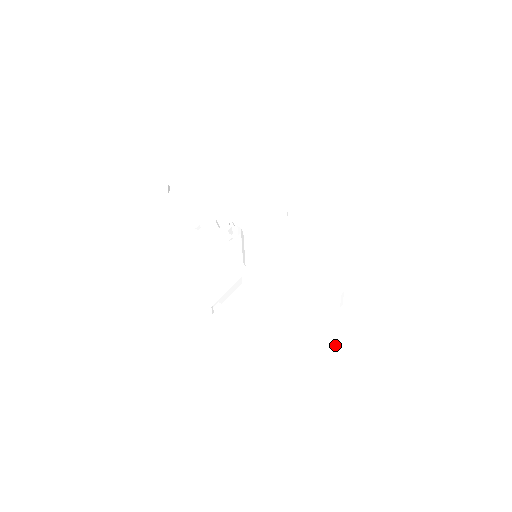
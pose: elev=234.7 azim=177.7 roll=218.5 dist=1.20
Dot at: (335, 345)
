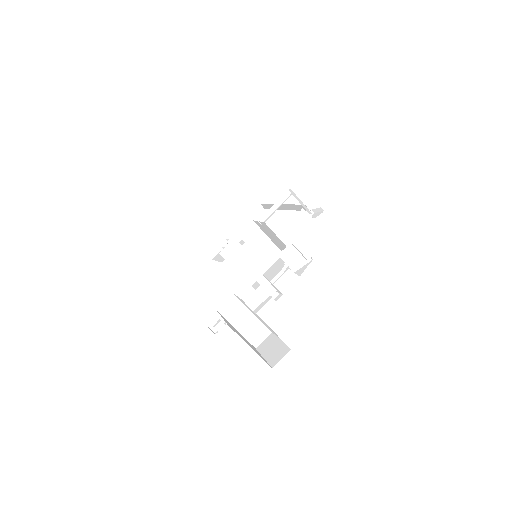
Dot at: (279, 345)
